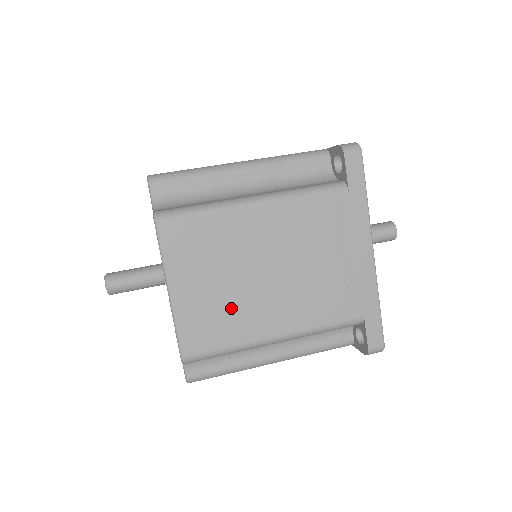
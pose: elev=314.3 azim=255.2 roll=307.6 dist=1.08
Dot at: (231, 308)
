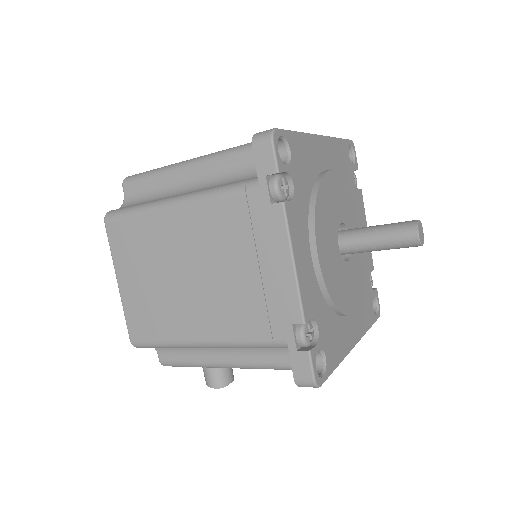
Dot at: occluded
